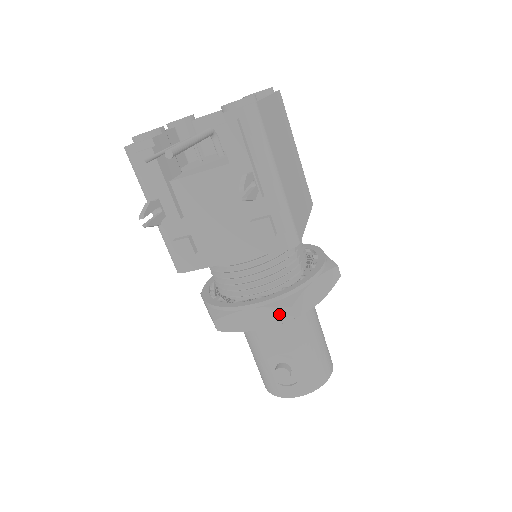
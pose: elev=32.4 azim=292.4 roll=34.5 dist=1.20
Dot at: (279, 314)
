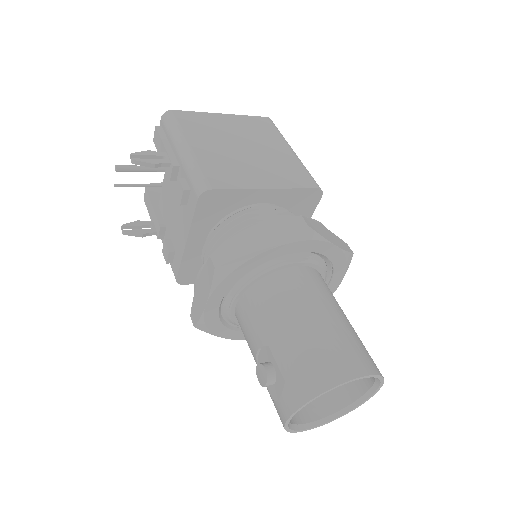
Dot at: (208, 272)
